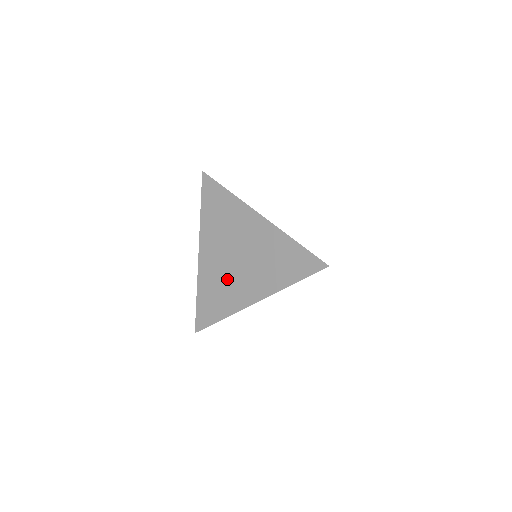
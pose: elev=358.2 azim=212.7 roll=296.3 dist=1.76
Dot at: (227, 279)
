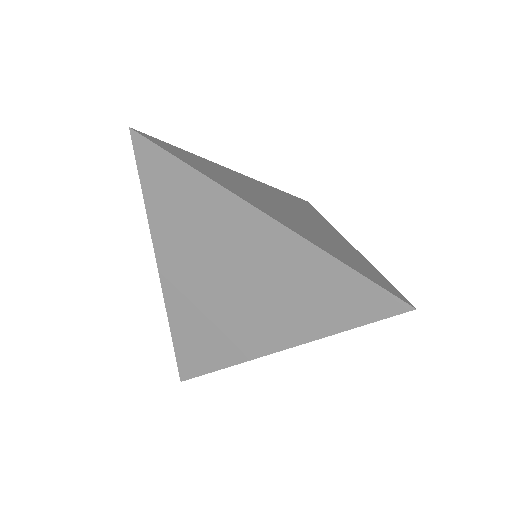
Dot at: (219, 314)
